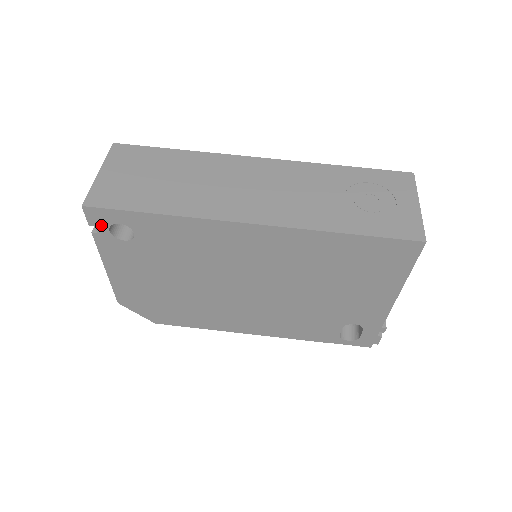
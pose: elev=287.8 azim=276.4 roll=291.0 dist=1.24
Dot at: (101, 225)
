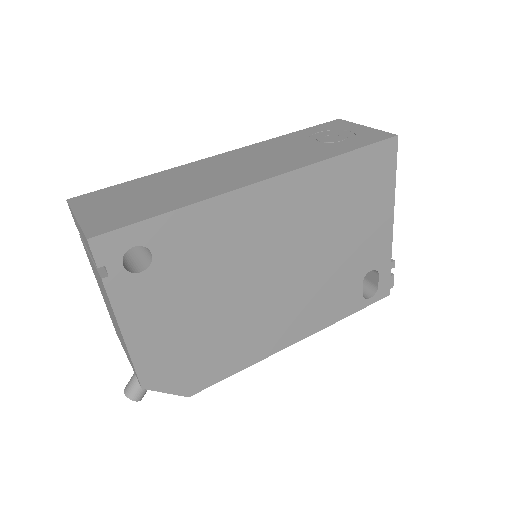
Dot at: (112, 260)
